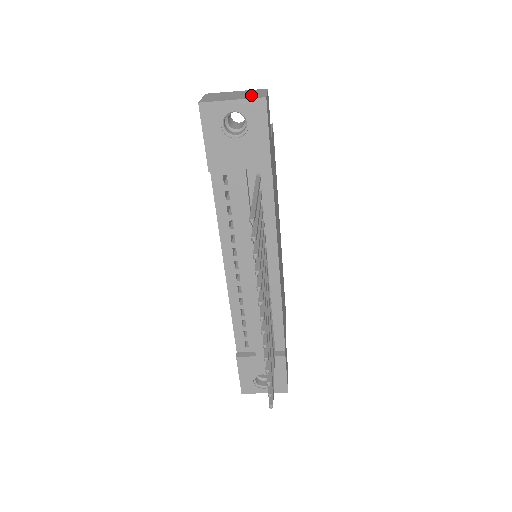
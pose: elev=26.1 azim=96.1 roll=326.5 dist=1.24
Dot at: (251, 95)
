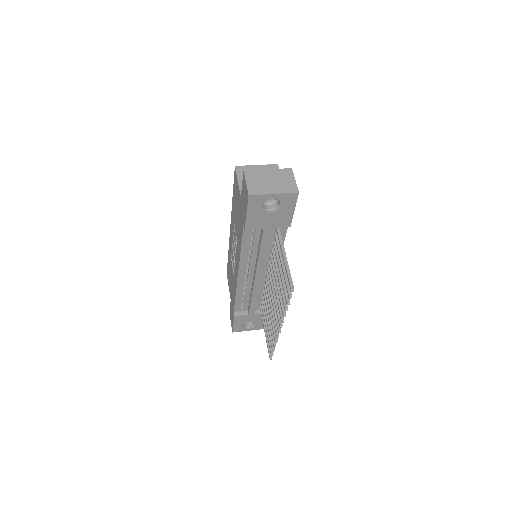
Dot at: (285, 185)
